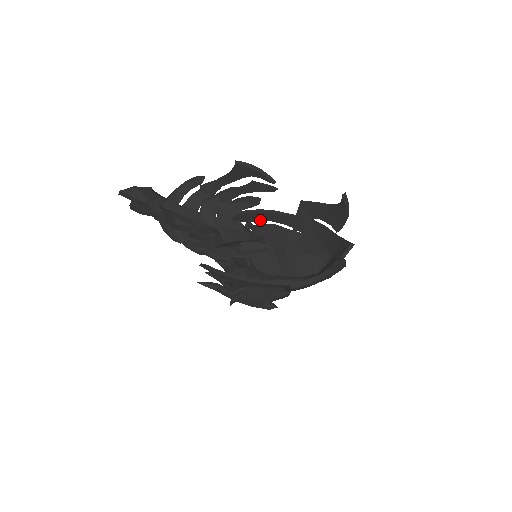
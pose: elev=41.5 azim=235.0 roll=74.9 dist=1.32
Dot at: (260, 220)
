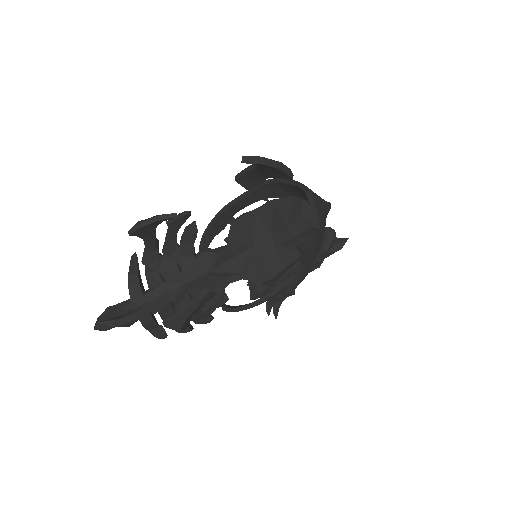
Dot at: (229, 219)
